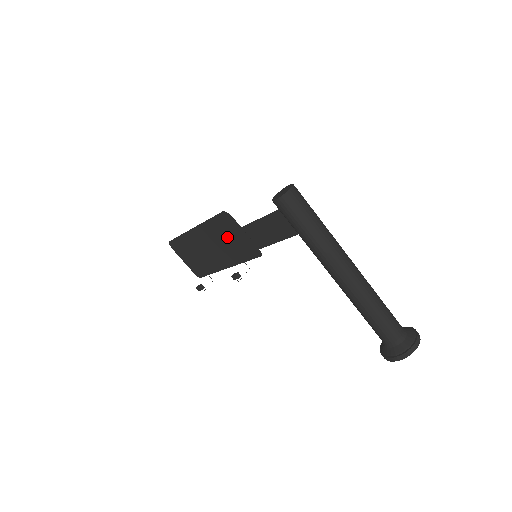
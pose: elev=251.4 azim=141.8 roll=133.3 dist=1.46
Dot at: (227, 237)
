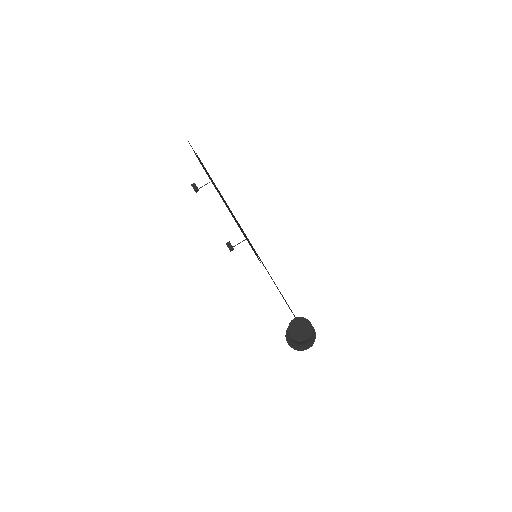
Dot at: occluded
